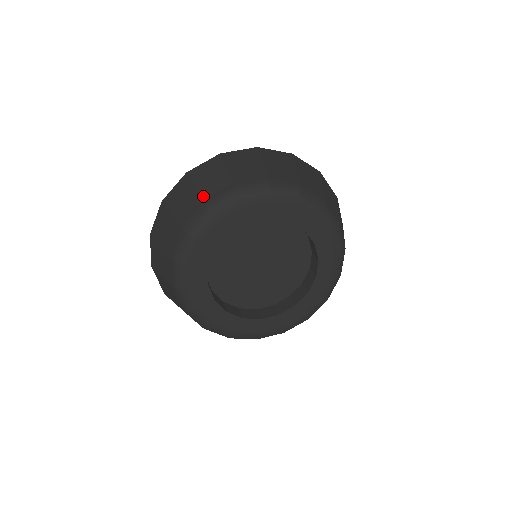
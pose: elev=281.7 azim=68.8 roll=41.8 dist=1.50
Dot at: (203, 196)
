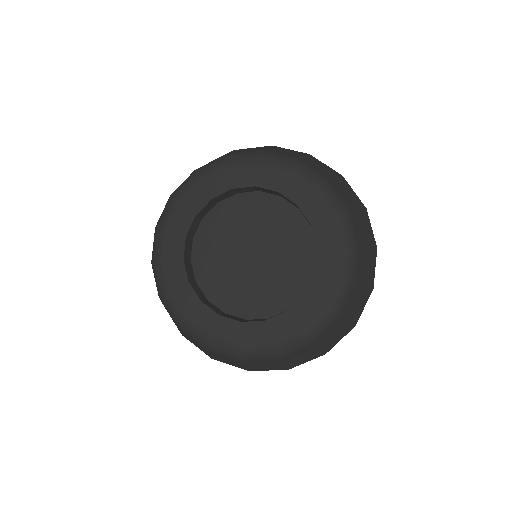
Dot at: (266, 149)
